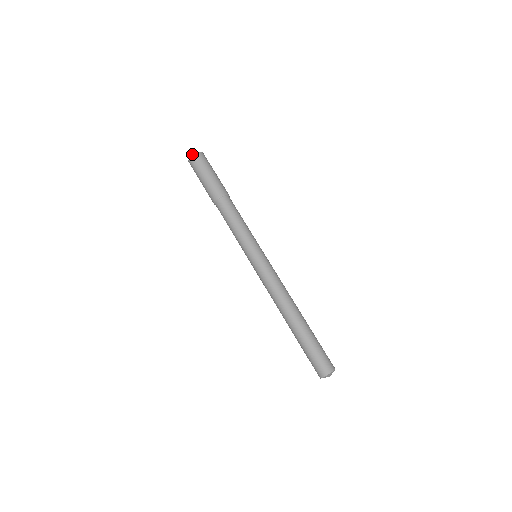
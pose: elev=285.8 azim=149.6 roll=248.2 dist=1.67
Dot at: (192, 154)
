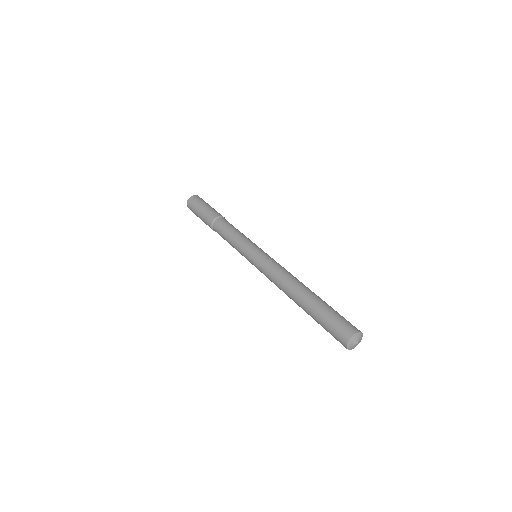
Dot at: (187, 200)
